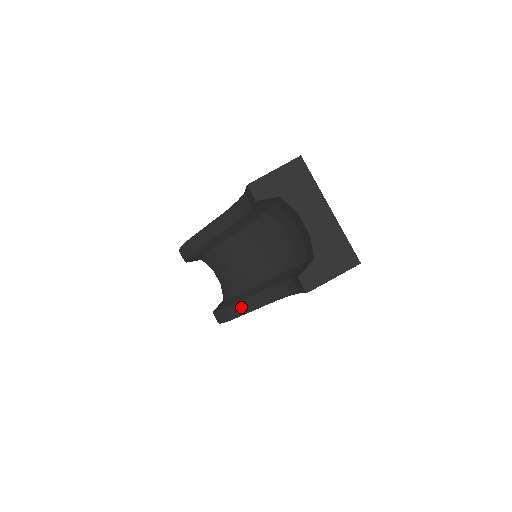
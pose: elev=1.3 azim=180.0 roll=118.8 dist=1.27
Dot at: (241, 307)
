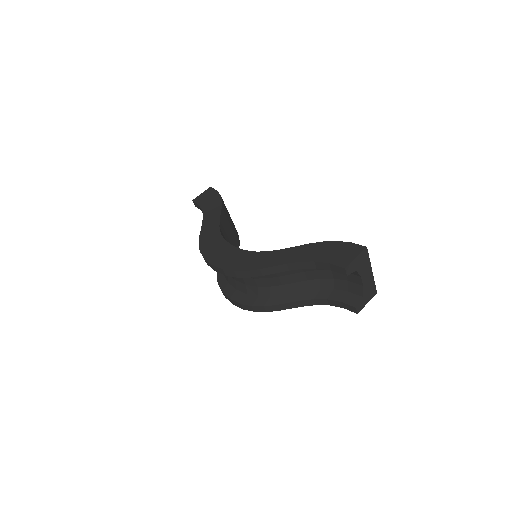
Dot at: (281, 307)
